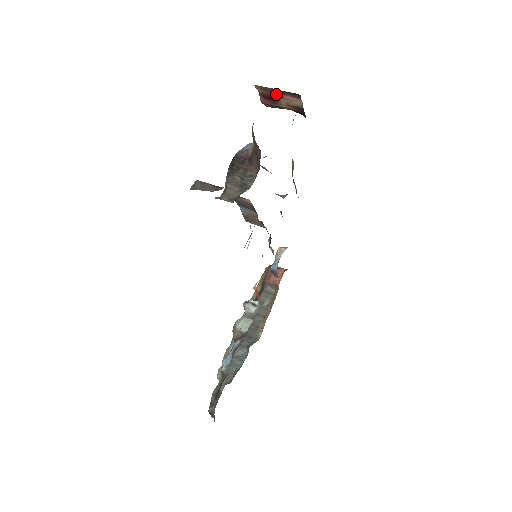
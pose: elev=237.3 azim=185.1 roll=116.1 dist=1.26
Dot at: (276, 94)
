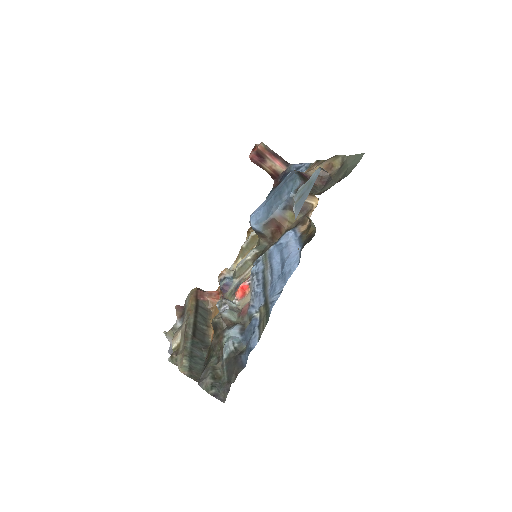
Dot at: (271, 156)
